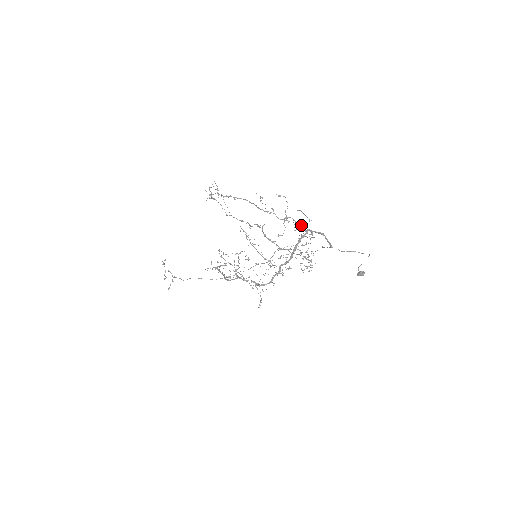
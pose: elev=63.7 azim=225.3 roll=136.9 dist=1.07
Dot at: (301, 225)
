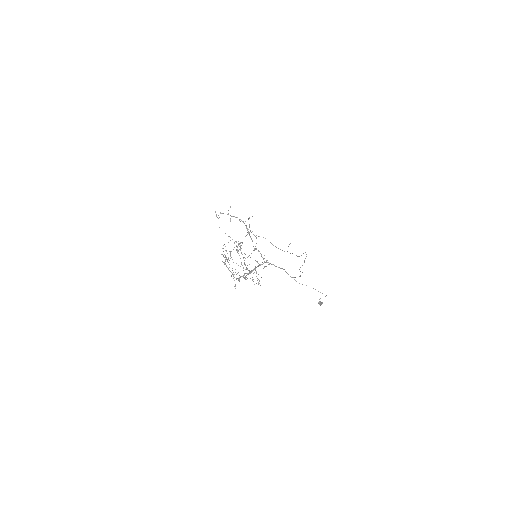
Dot at: occluded
